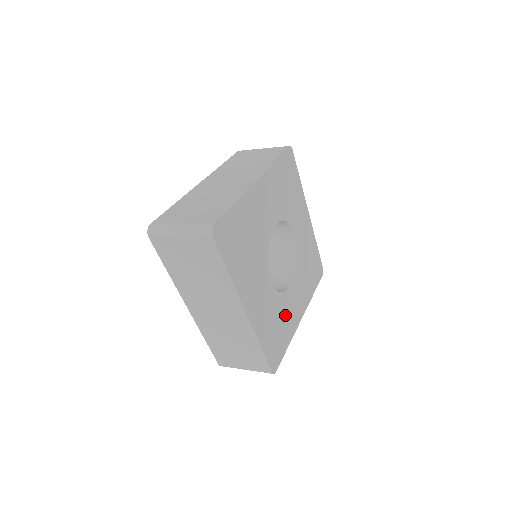
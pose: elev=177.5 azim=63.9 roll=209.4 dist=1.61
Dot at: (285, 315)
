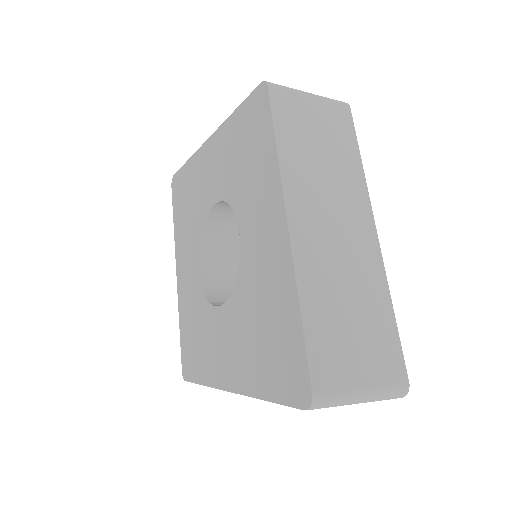
Dot at: occluded
